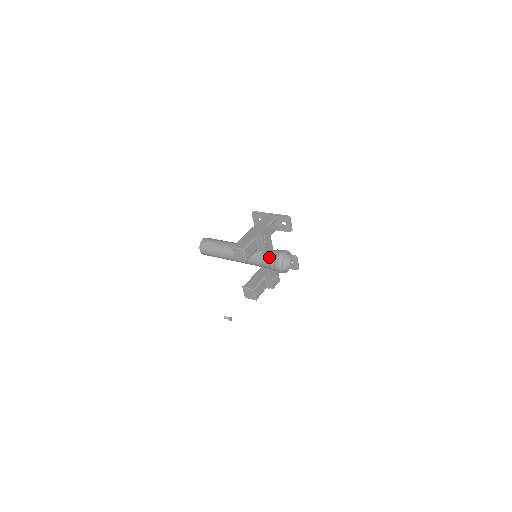
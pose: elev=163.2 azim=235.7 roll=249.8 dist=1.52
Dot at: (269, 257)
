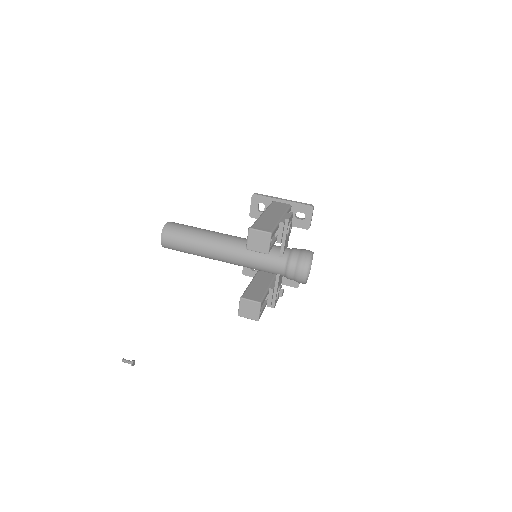
Dot at: (288, 256)
